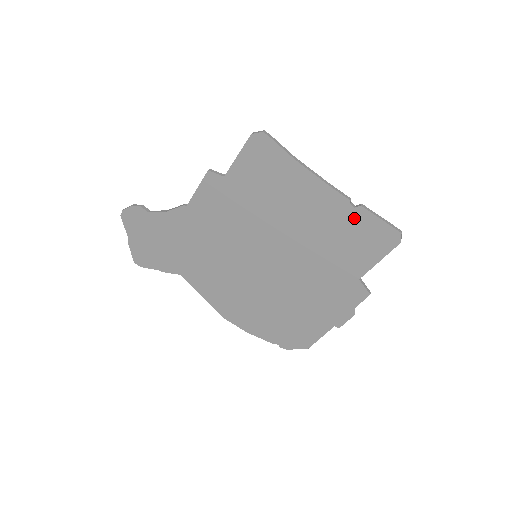
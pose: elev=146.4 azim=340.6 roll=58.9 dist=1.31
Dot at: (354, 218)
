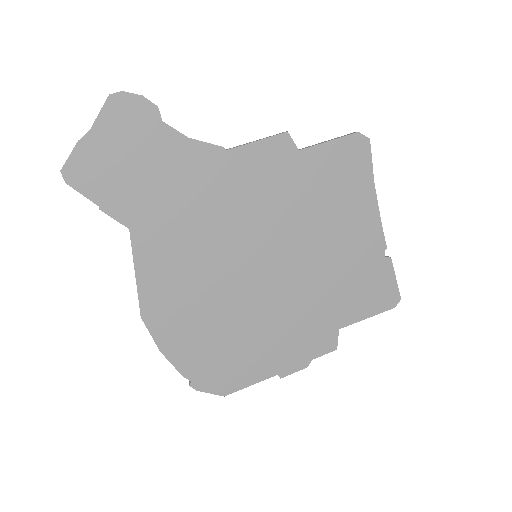
Dot at: (378, 266)
